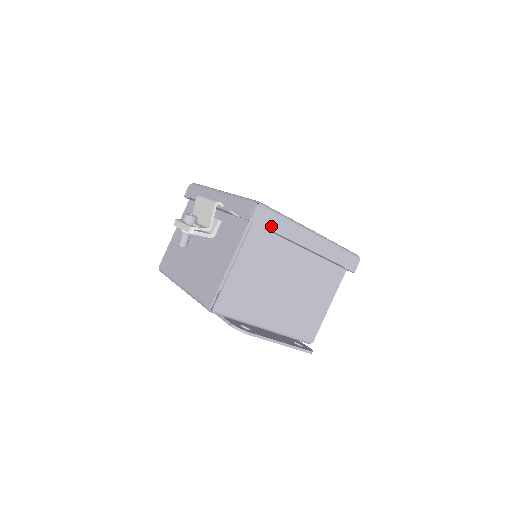
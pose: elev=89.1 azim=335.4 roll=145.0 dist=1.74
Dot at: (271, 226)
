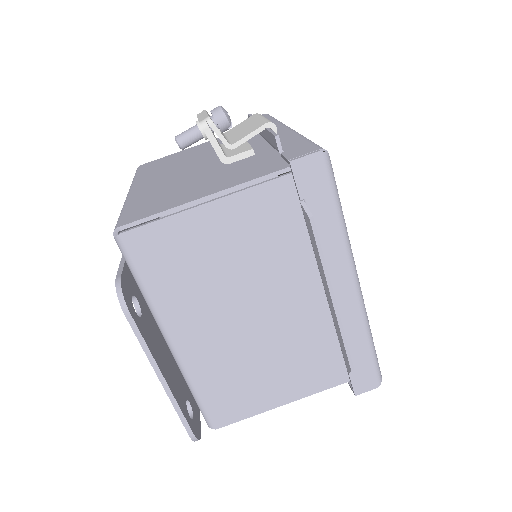
Dot at: (311, 204)
